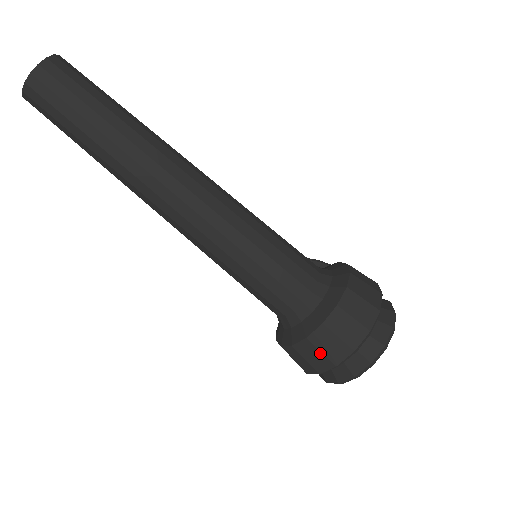
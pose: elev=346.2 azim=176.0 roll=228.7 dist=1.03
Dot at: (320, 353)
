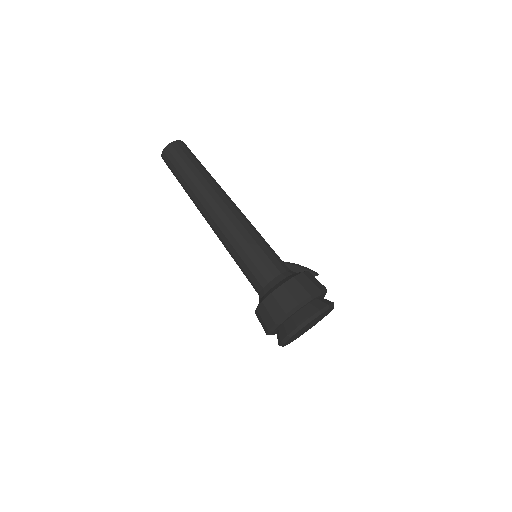
Dot at: (262, 320)
